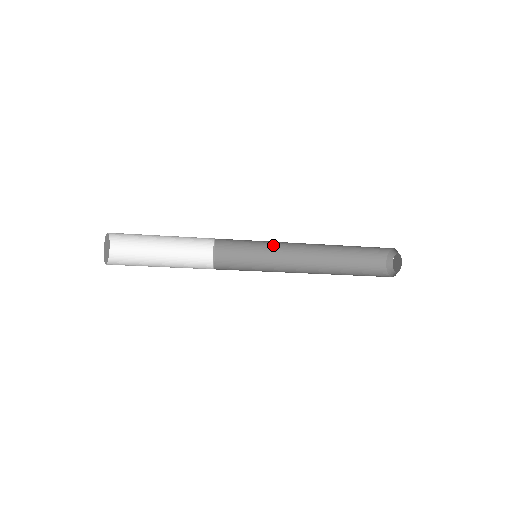
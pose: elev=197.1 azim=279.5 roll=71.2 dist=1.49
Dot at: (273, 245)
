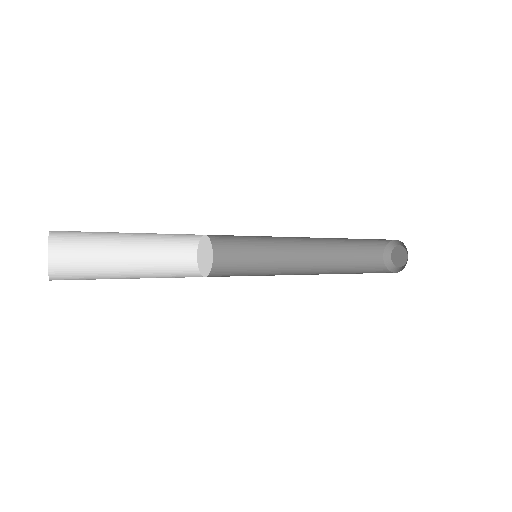
Dot at: (272, 239)
